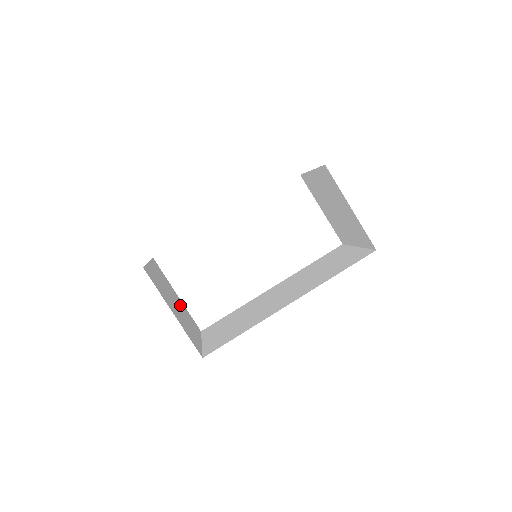
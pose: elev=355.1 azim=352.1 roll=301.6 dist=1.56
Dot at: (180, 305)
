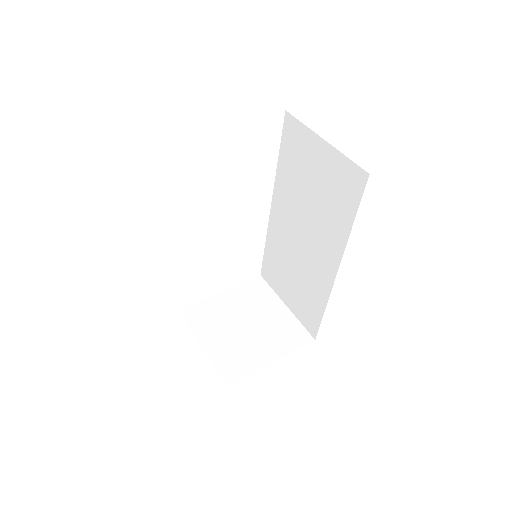
Dot at: (240, 306)
